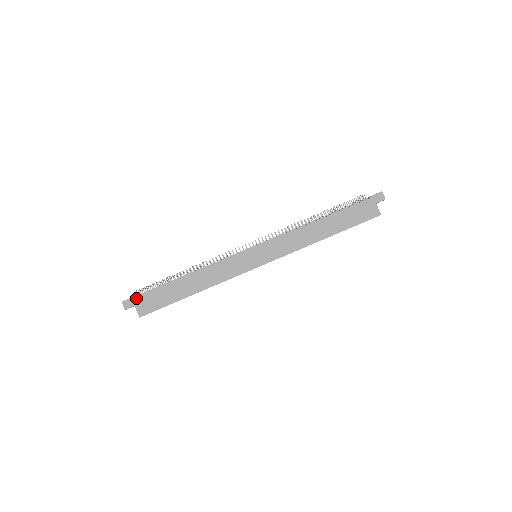
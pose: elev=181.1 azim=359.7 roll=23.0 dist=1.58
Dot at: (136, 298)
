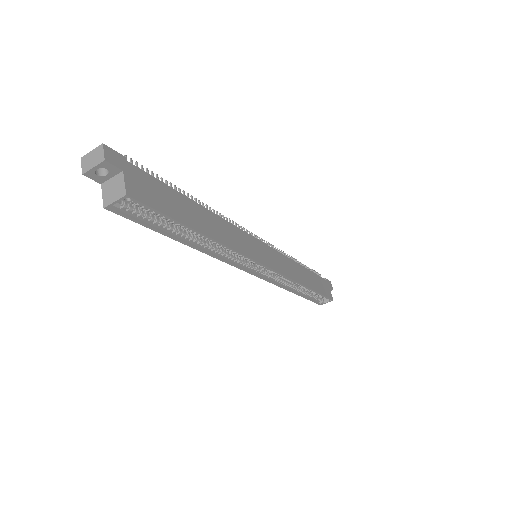
Dot at: (129, 163)
